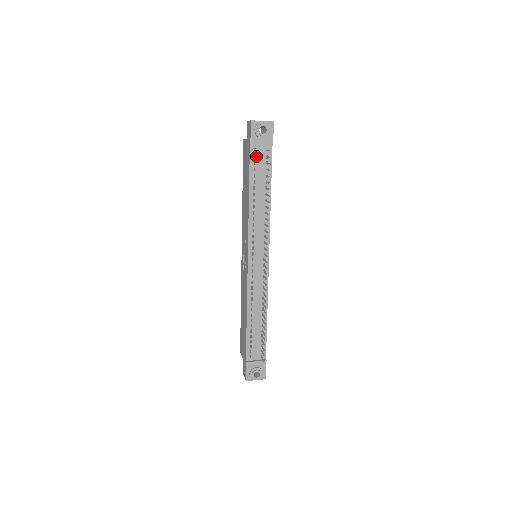
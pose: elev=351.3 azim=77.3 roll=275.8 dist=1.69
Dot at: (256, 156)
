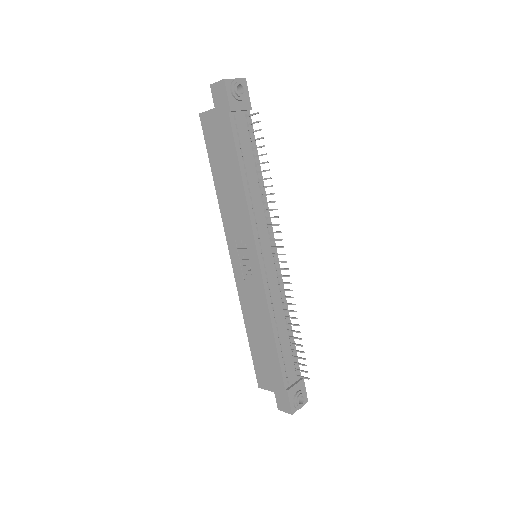
Dot at: (237, 125)
